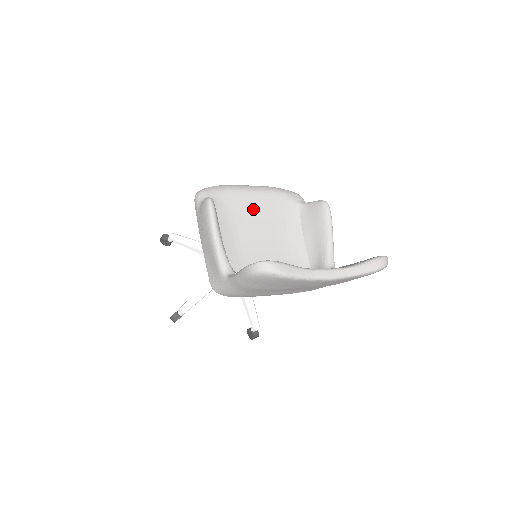
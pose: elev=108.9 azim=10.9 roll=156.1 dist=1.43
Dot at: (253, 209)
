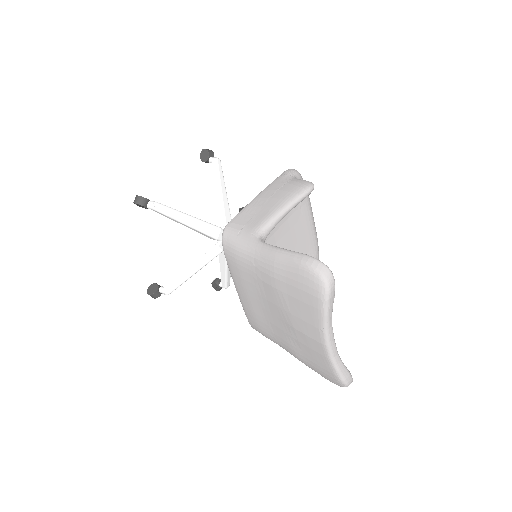
Dot at: (300, 231)
